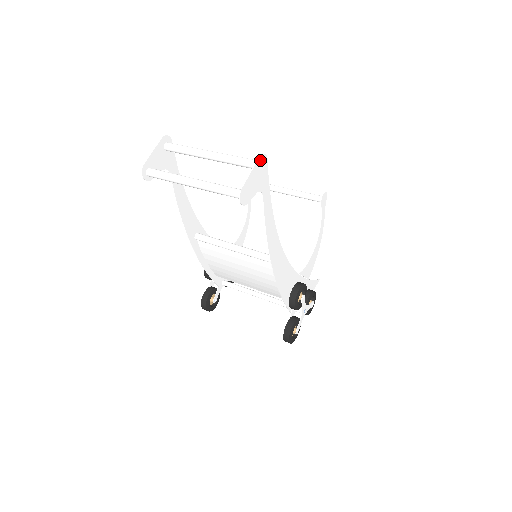
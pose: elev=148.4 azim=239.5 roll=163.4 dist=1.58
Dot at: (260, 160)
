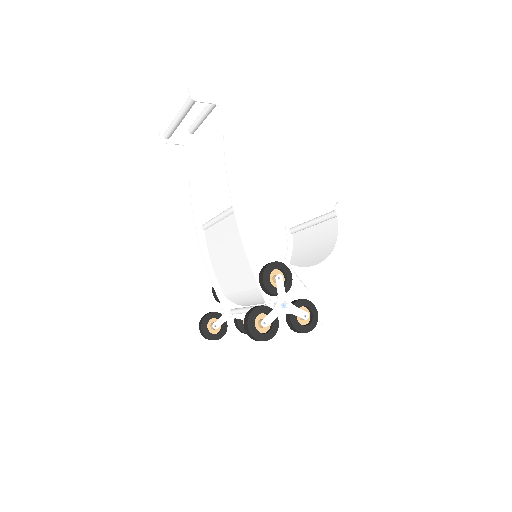
Dot at: (223, 82)
